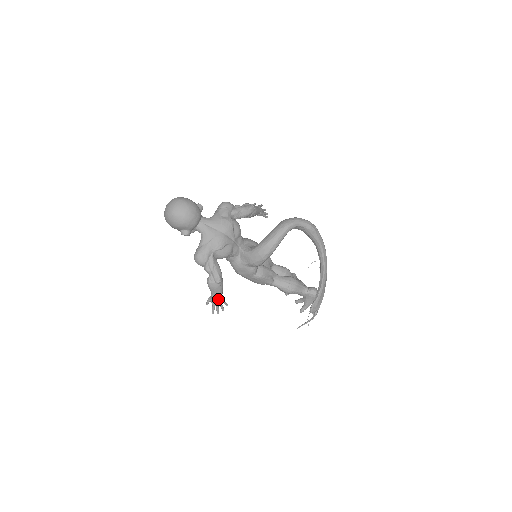
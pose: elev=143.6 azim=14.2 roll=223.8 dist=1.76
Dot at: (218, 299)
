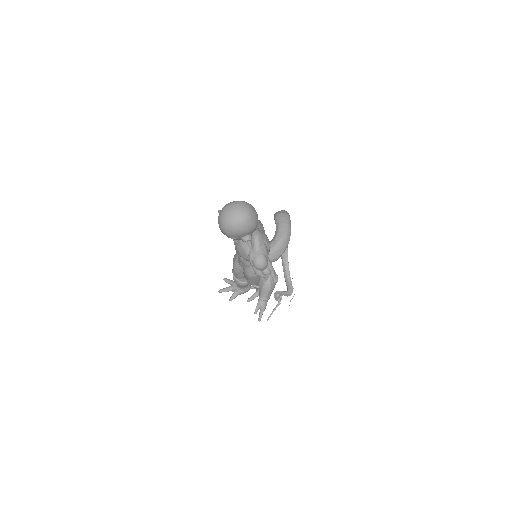
Dot at: occluded
